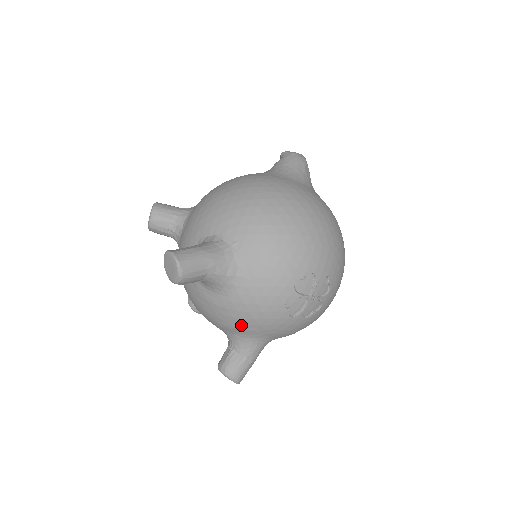
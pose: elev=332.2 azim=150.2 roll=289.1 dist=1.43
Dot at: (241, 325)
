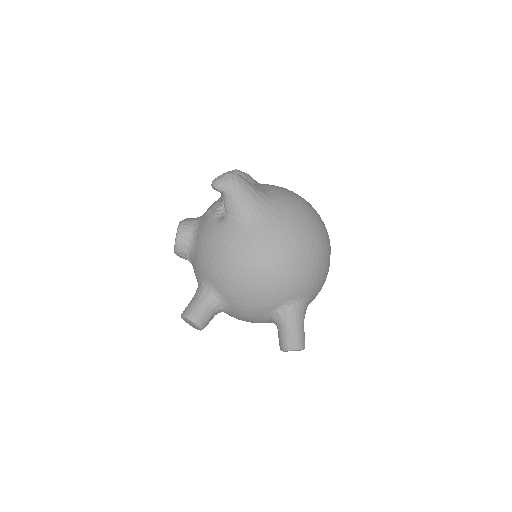
Dot at: occluded
